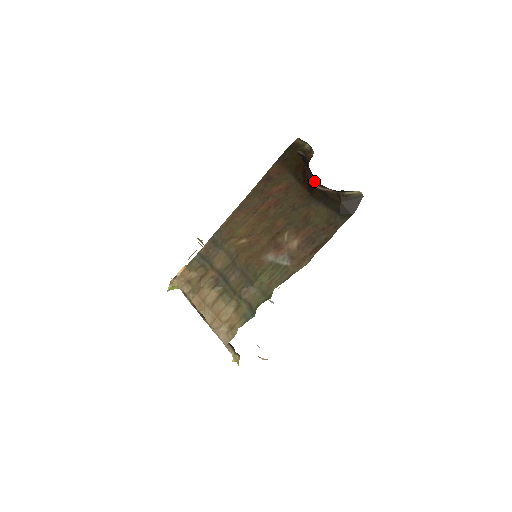
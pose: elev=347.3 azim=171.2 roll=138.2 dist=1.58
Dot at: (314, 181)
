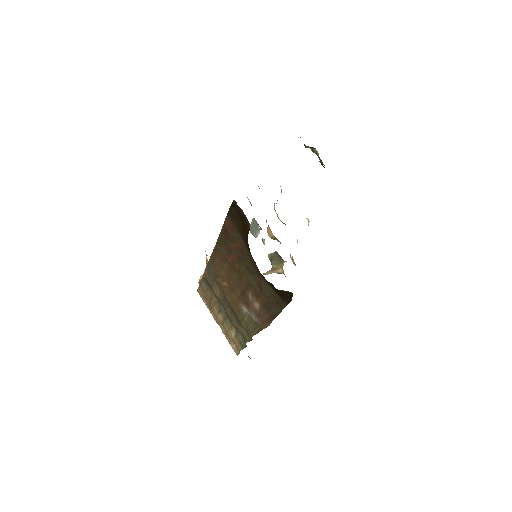
Dot at: occluded
